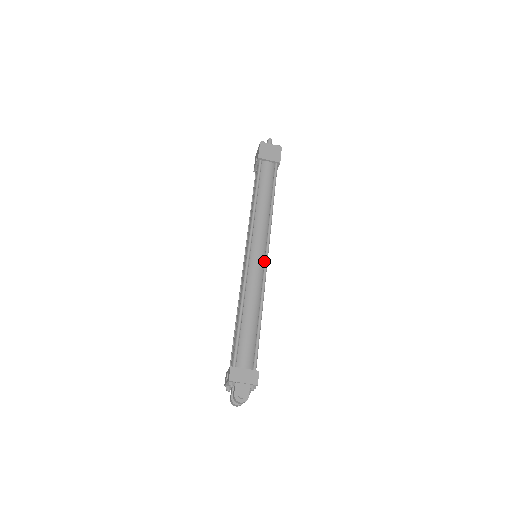
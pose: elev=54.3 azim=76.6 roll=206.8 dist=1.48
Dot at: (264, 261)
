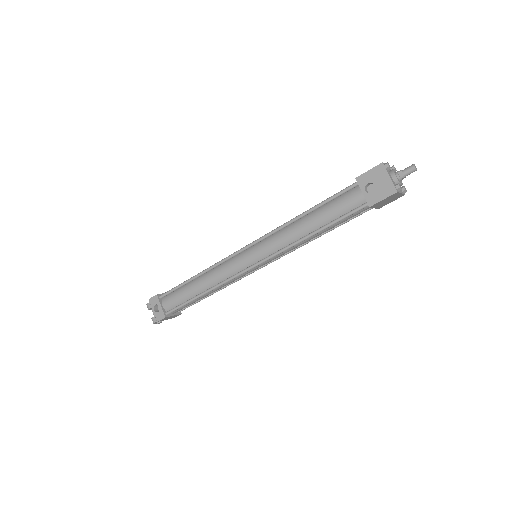
Dot at: (256, 269)
